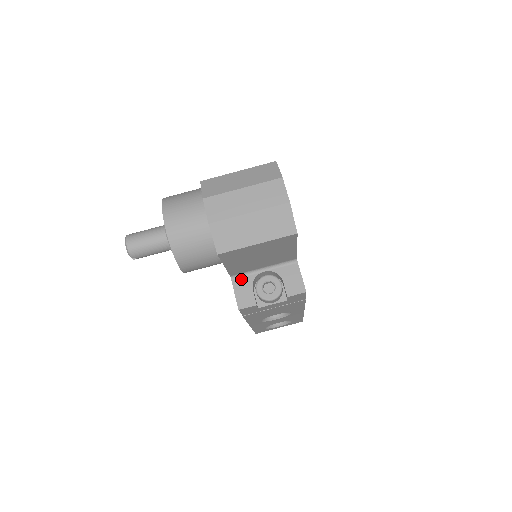
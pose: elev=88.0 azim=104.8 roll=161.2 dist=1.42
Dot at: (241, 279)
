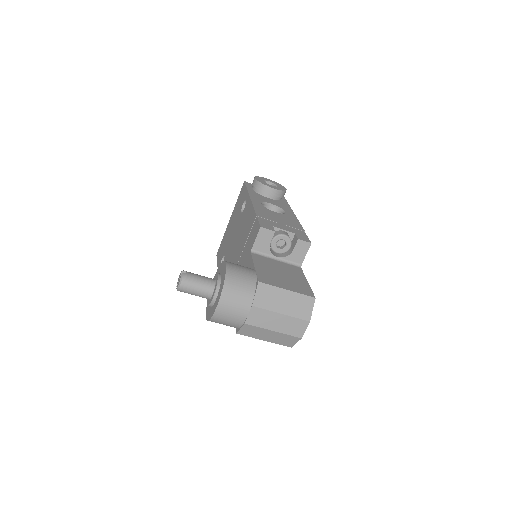
Dot at: occluded
